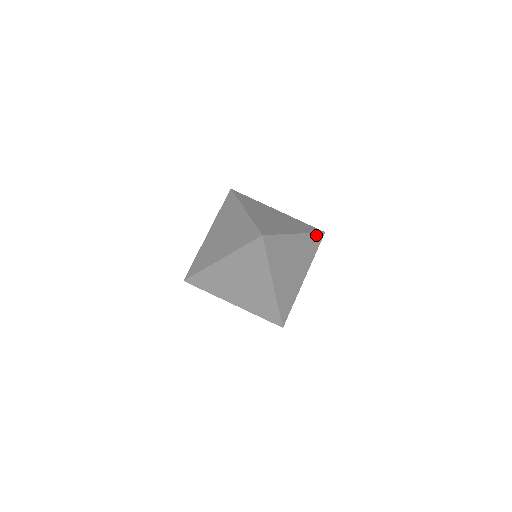
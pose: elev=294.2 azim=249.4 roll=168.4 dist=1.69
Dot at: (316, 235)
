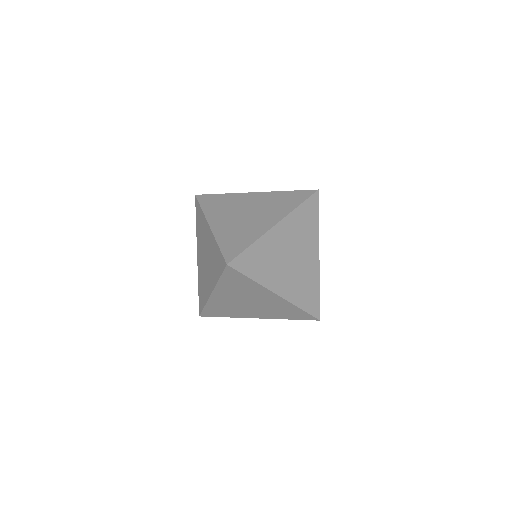
Dot at: (317, 211)
